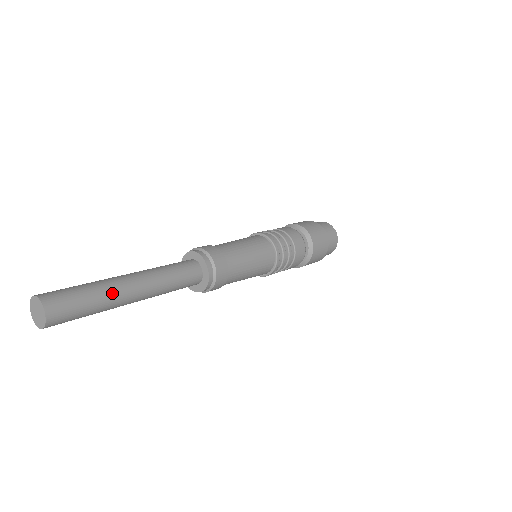
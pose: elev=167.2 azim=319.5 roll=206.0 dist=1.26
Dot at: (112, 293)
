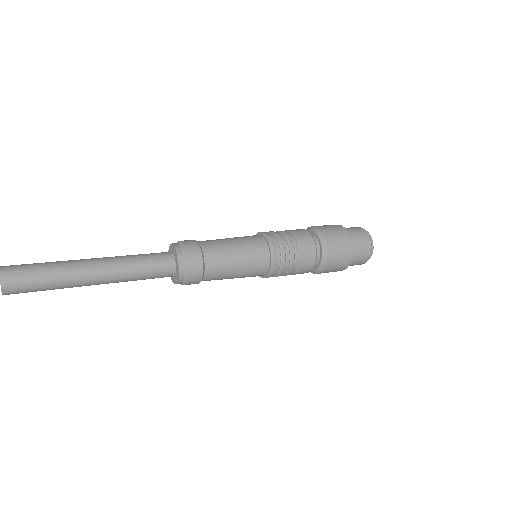
Dot at: (69, 273)
